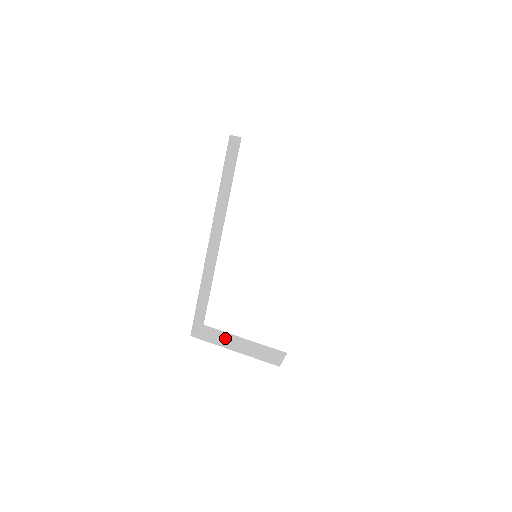
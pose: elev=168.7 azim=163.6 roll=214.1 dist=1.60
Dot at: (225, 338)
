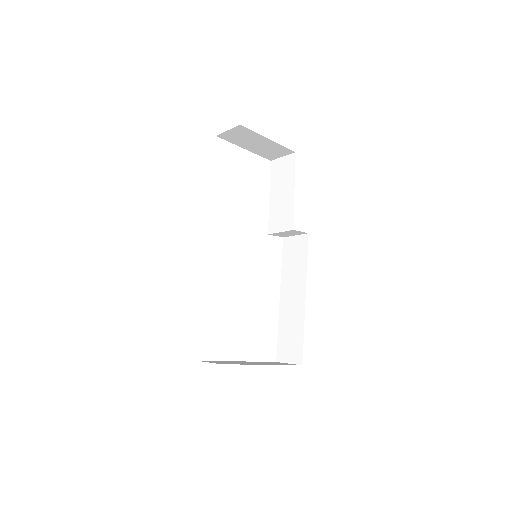
Dot at: (235, 362)
